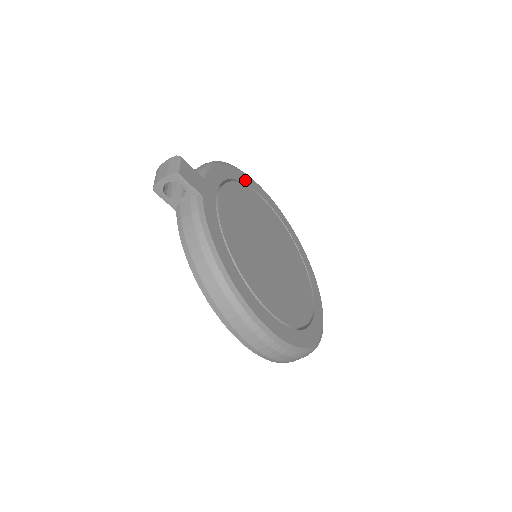
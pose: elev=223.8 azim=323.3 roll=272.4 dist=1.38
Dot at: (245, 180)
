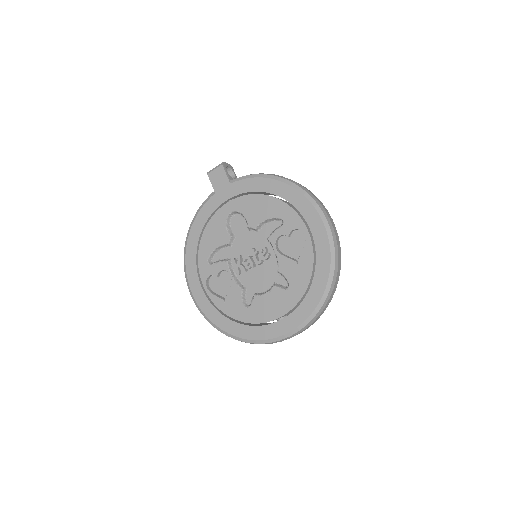
Dot at: occluded
